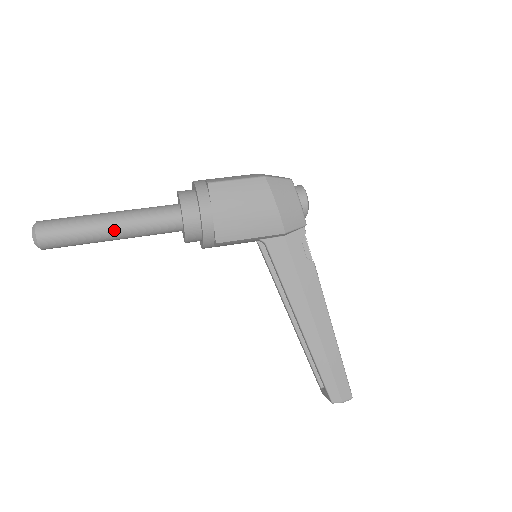
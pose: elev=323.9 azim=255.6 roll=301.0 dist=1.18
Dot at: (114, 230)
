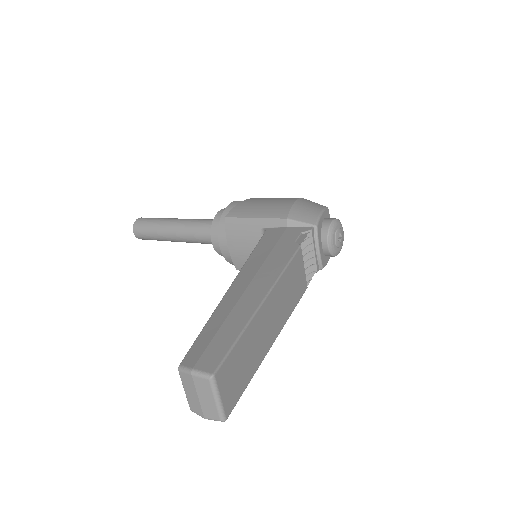
Dot at: (177, 221)
